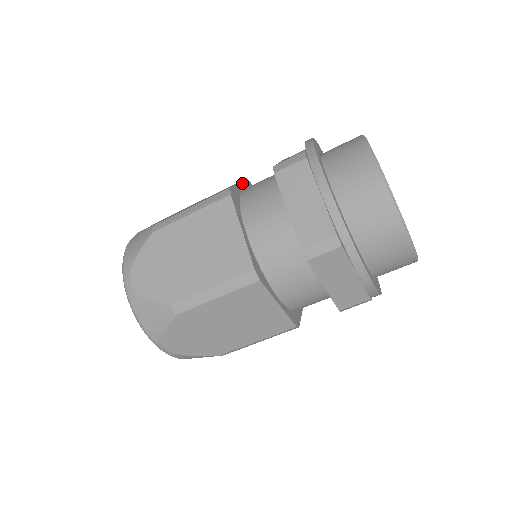
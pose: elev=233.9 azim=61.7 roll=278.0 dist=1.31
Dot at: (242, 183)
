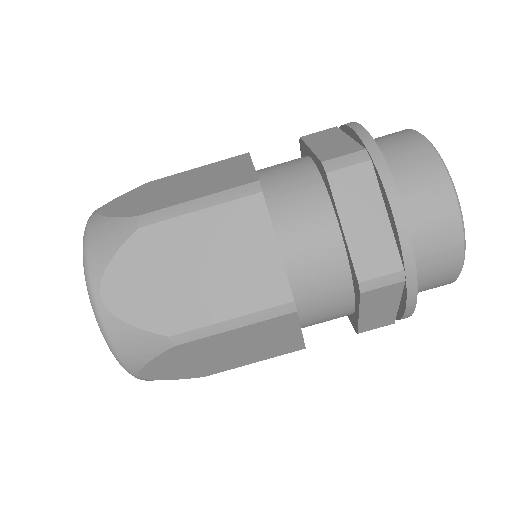
Dot at: occluded
